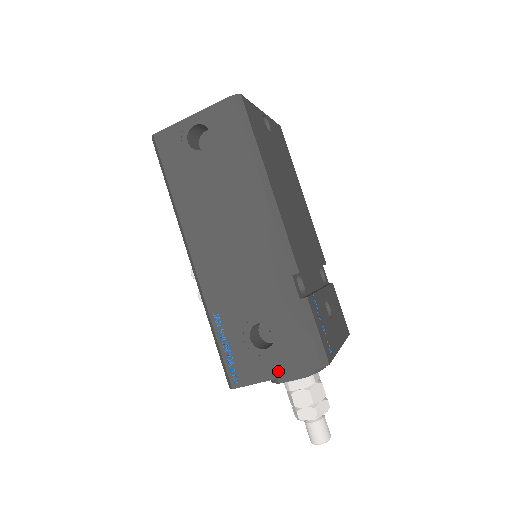
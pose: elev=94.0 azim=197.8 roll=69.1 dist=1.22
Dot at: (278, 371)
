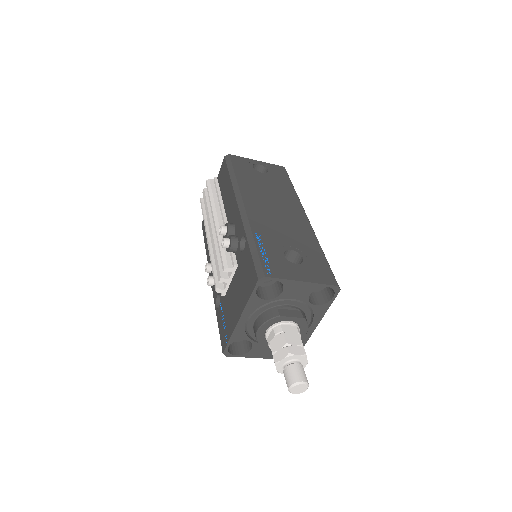
Dot at: (305, 278)
